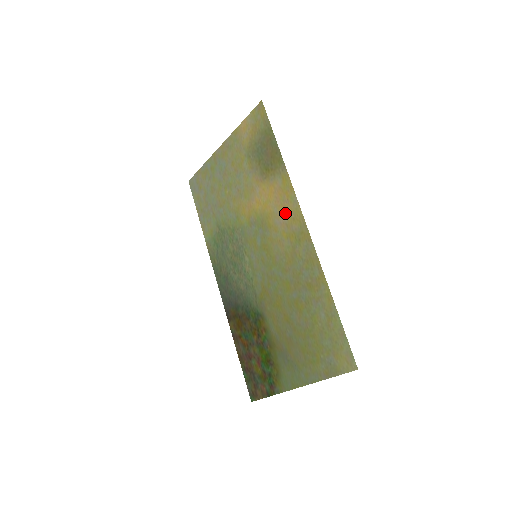
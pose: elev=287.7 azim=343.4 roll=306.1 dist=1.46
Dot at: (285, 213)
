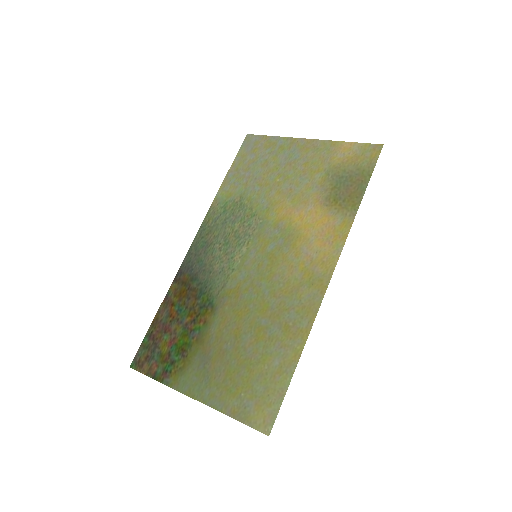
Dot at: (319, 250)
